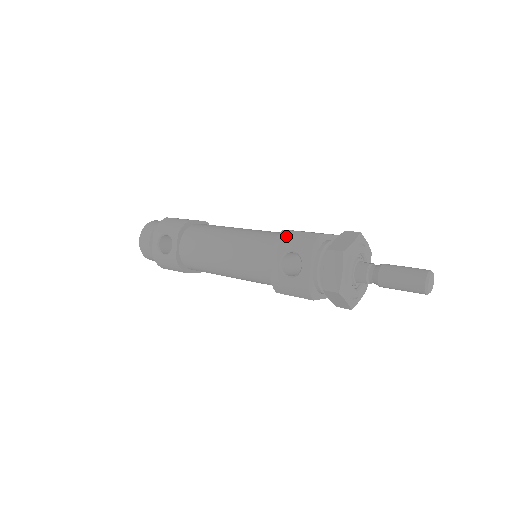
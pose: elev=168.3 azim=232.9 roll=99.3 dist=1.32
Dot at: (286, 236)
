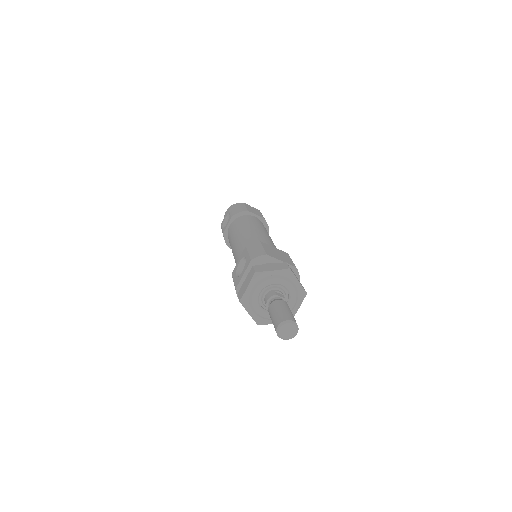
Dot at: (253, 245)
